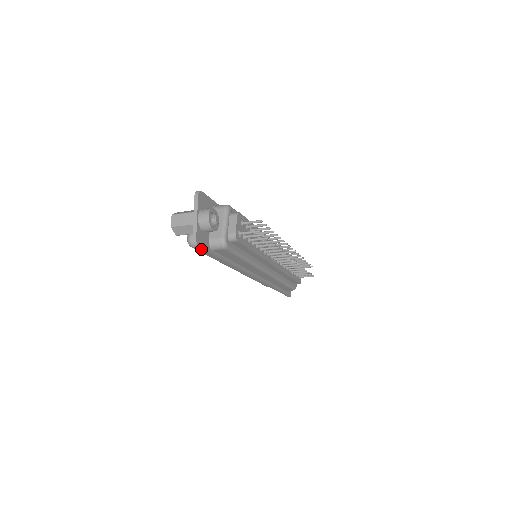
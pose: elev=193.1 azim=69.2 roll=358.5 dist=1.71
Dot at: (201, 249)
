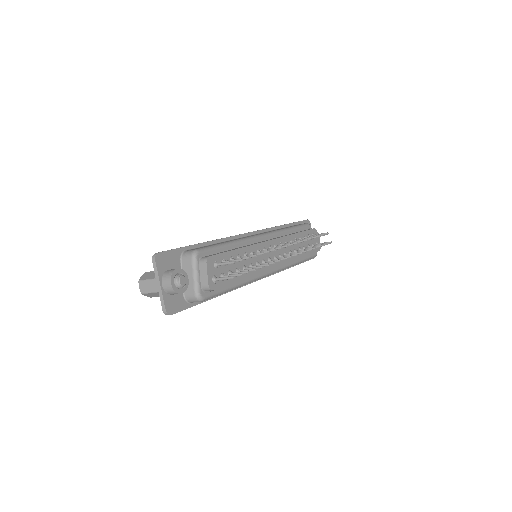
Dot at: (176, 312)
